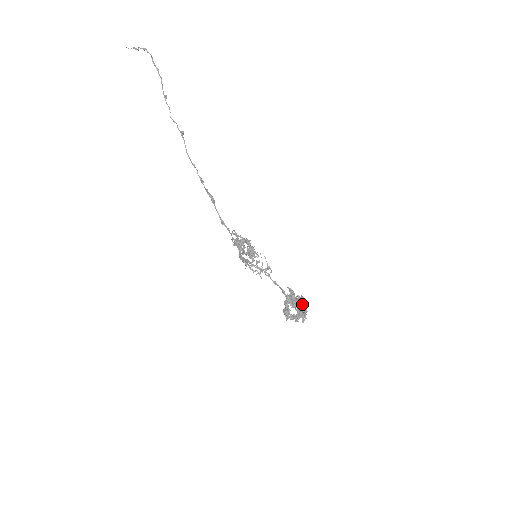
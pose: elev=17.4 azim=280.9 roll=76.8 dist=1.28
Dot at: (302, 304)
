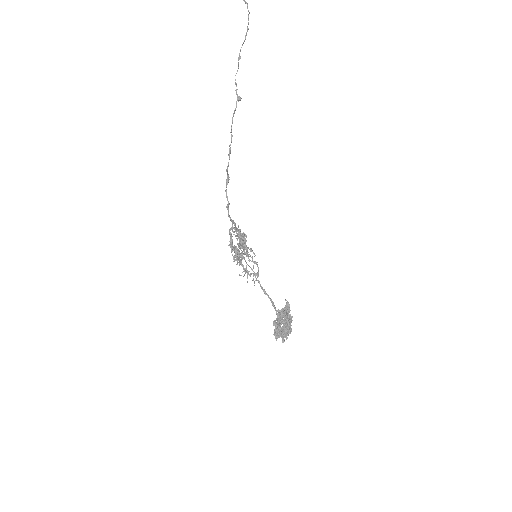
Dot at: (287, 324)
